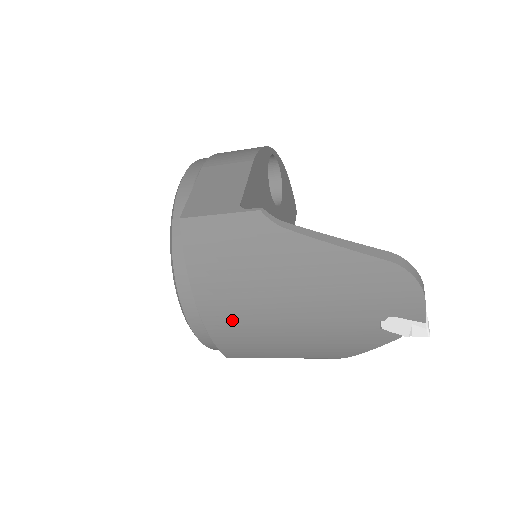
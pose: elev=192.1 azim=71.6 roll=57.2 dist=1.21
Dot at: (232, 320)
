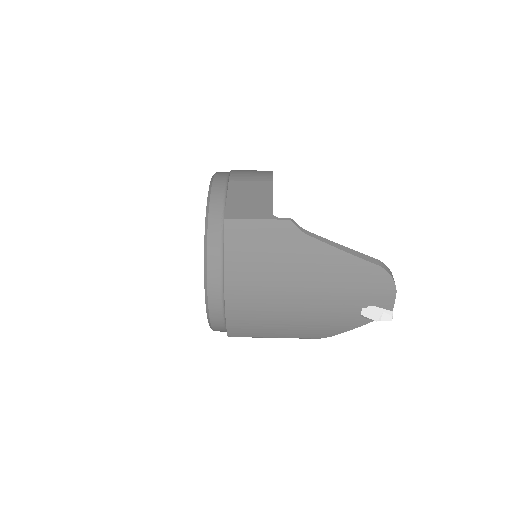
Dot at: (250, 303)
